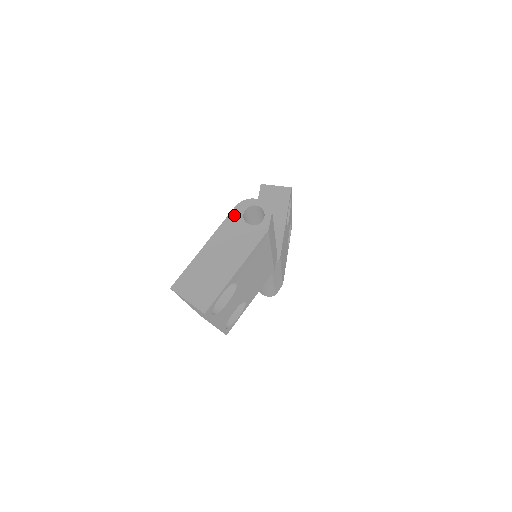
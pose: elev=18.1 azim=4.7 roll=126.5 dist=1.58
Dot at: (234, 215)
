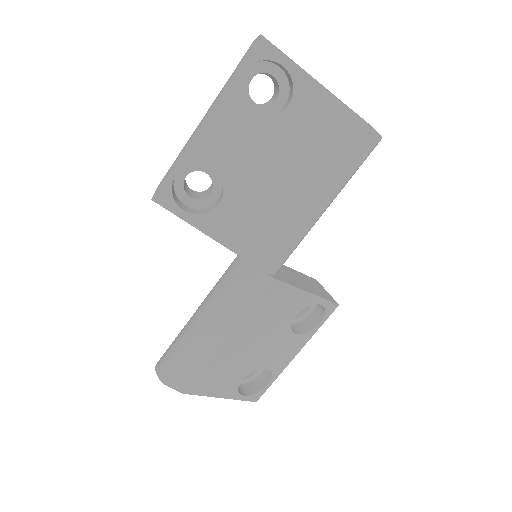
Dot at: occluded
